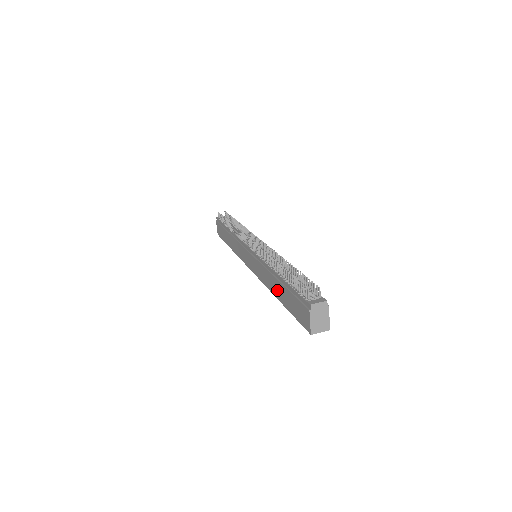
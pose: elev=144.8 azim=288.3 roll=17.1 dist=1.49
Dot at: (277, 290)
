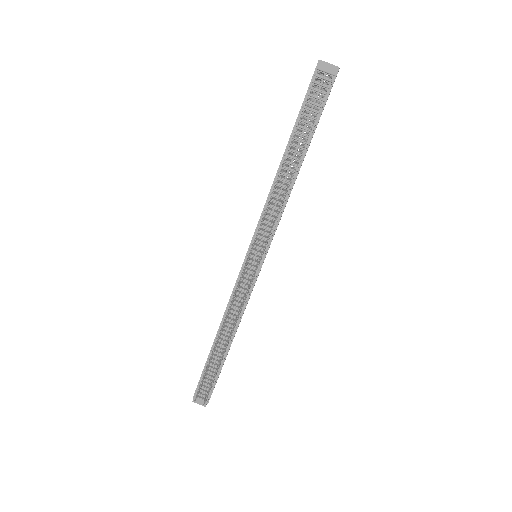
Dot at: occluded
